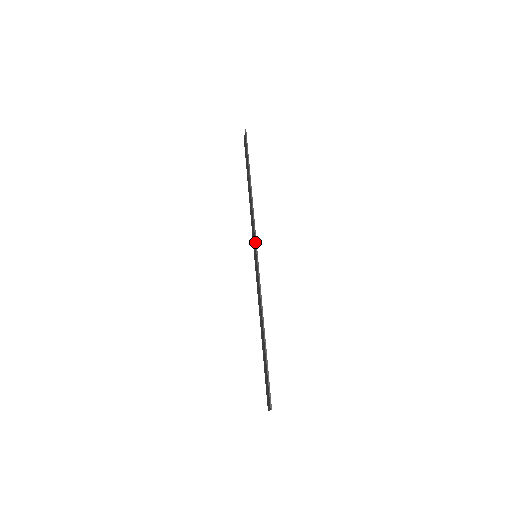
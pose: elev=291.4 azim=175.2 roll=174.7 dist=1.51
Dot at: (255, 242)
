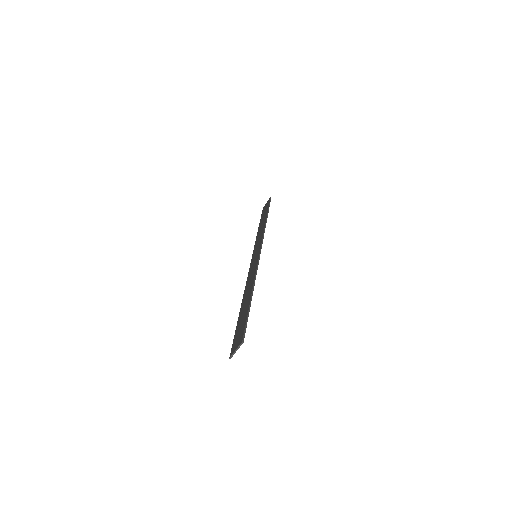
Dot at: (261, 243)
